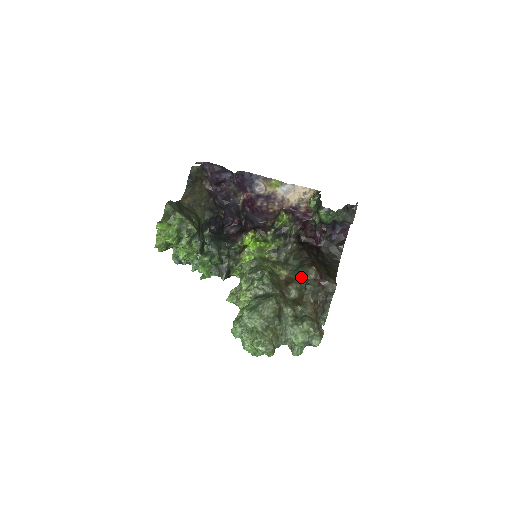
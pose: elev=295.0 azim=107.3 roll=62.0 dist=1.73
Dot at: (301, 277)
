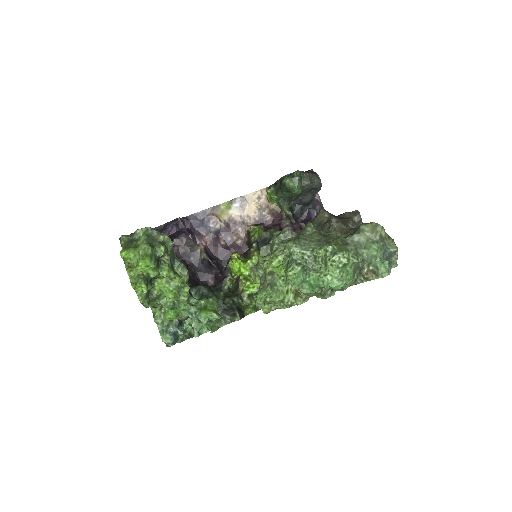
Dot at: (317, 227)
